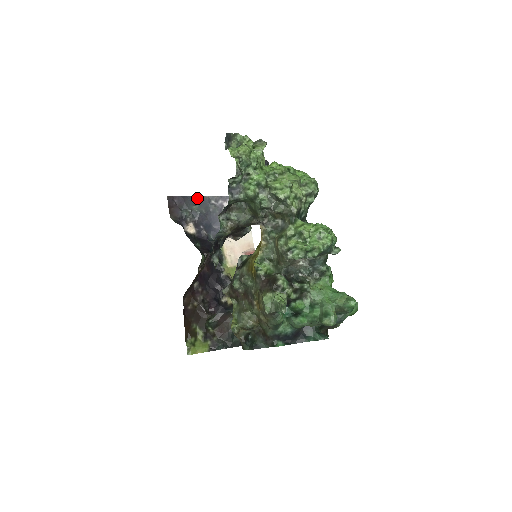
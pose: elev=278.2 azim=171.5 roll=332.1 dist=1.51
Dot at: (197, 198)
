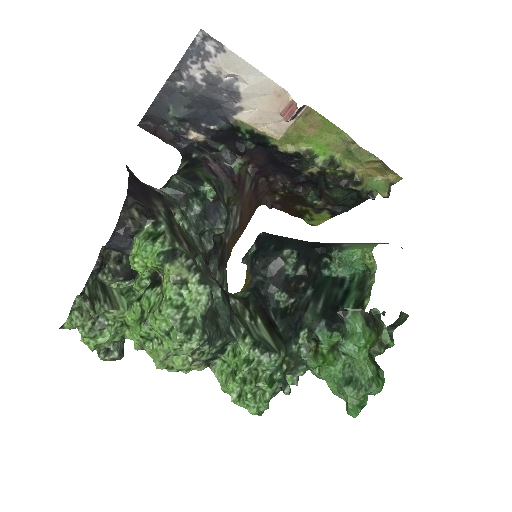
Dot at: (160, 97)
